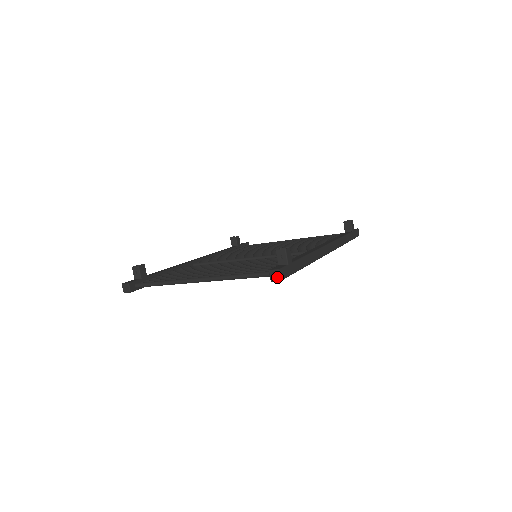
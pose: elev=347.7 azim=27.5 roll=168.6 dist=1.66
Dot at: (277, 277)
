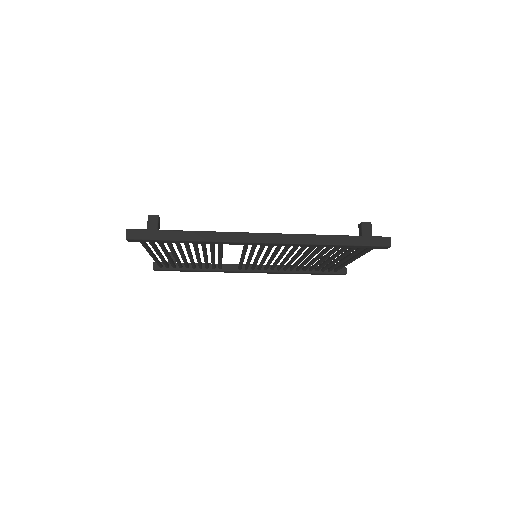
Dot at: (132, 238)
